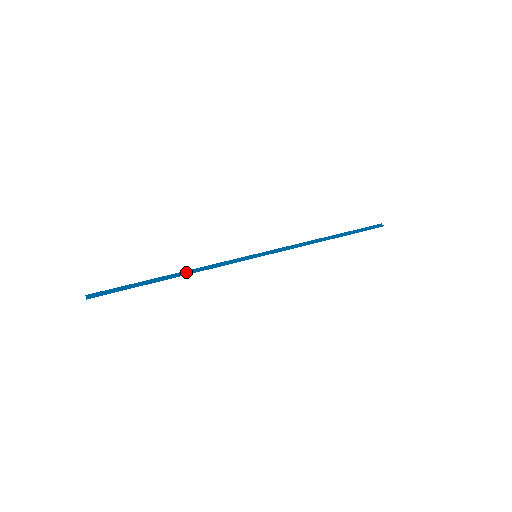
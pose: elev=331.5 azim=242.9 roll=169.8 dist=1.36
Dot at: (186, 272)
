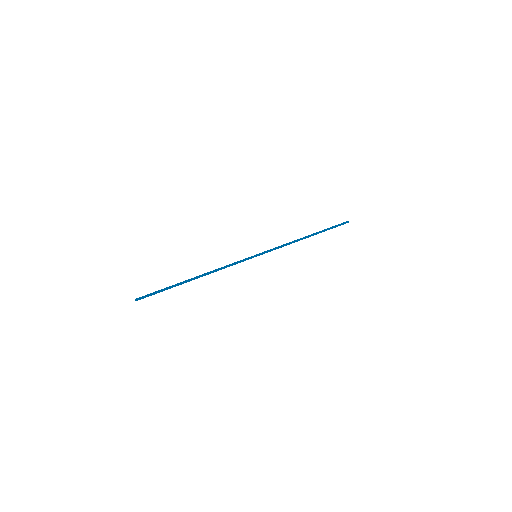
Dot at: (206, 274)
